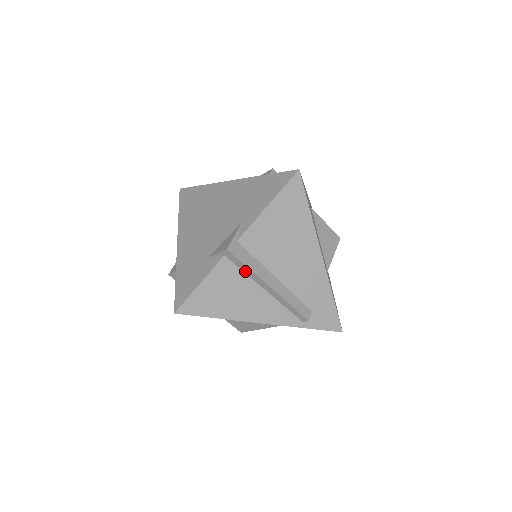
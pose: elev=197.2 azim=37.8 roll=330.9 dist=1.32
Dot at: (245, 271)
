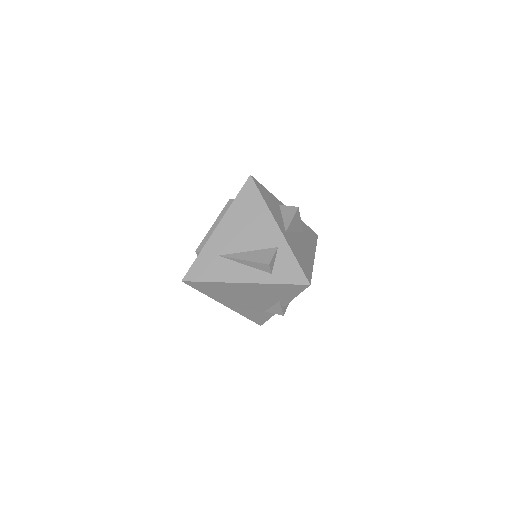
Dot at: occluded
